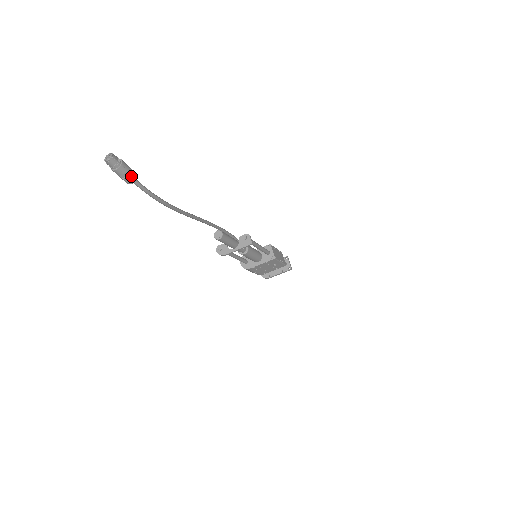
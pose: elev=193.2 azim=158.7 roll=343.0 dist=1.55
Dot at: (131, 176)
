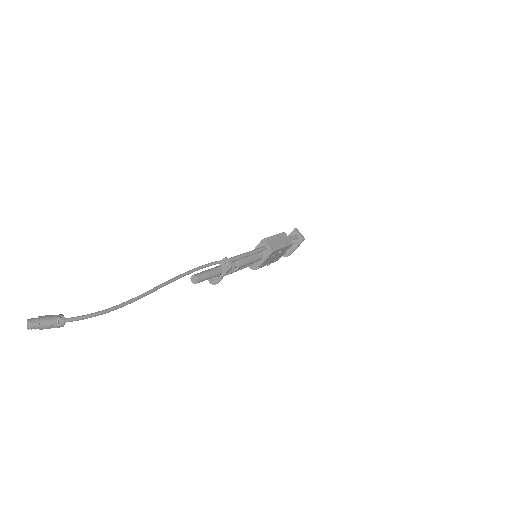
Dot at: (57, 323)
